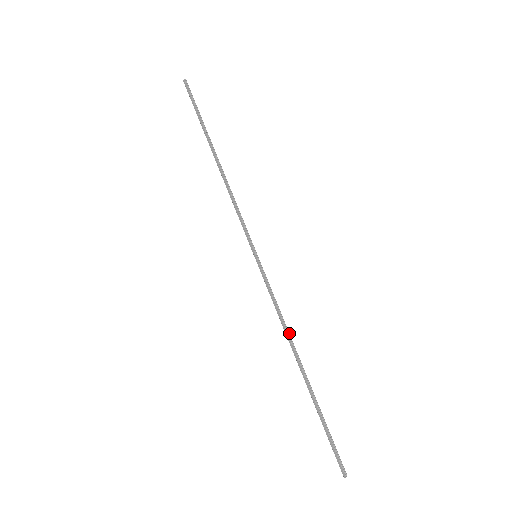
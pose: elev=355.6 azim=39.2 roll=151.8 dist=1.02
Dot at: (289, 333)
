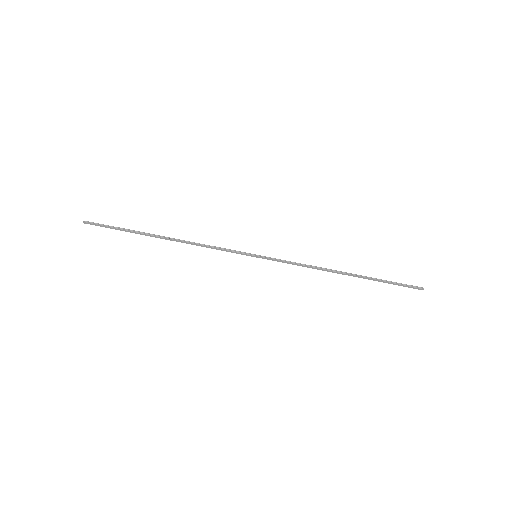
Dot at: (320, 268)
